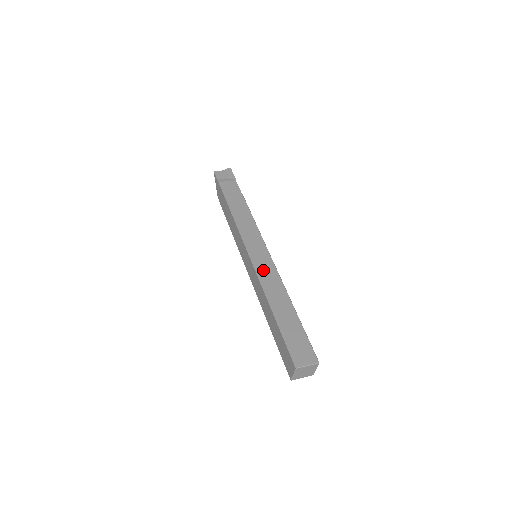
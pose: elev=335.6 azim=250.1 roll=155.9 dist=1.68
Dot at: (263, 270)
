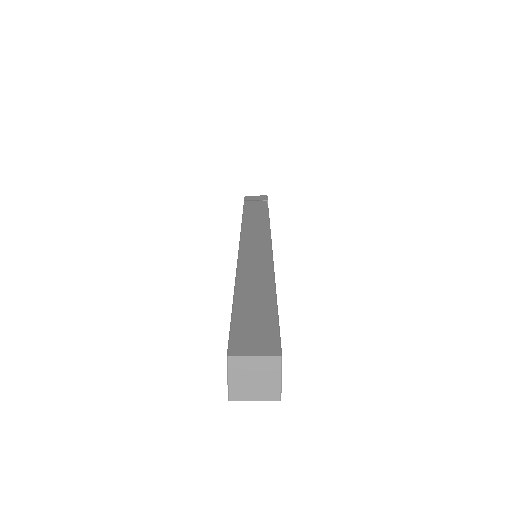
Dot at: (250, 256)
